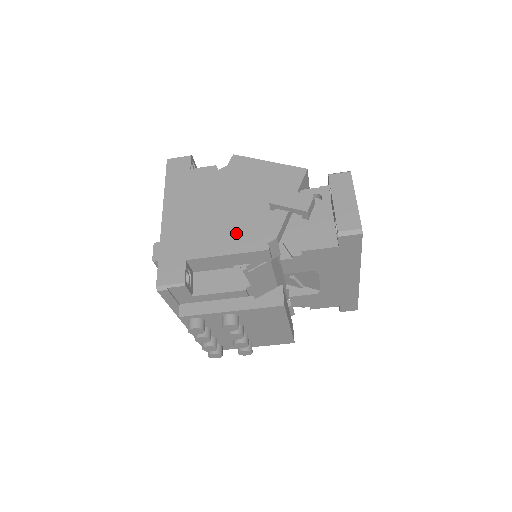
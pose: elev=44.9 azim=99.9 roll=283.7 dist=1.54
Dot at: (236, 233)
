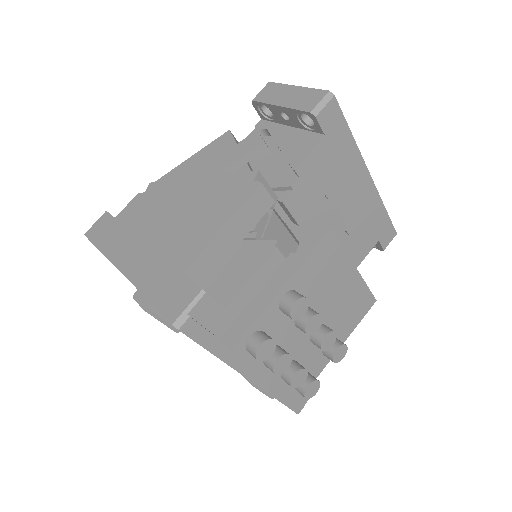
Dot at: (213, 206)
